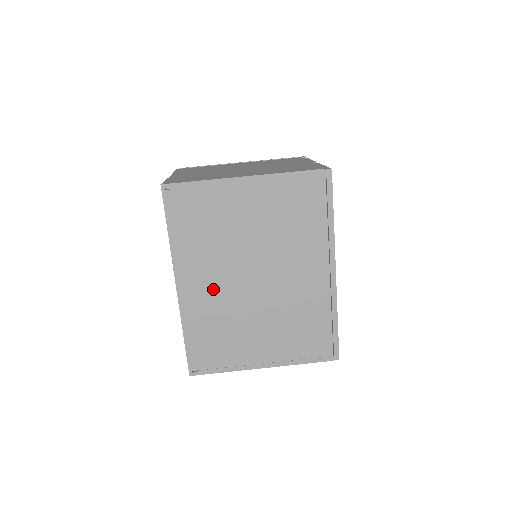
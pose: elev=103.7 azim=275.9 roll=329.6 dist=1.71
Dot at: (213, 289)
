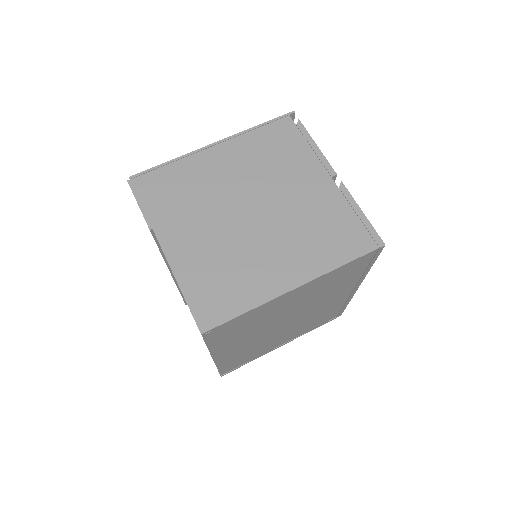
Dot at: (248, 344)
